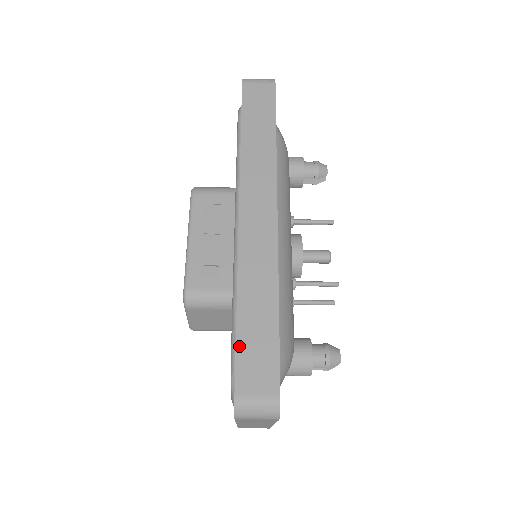
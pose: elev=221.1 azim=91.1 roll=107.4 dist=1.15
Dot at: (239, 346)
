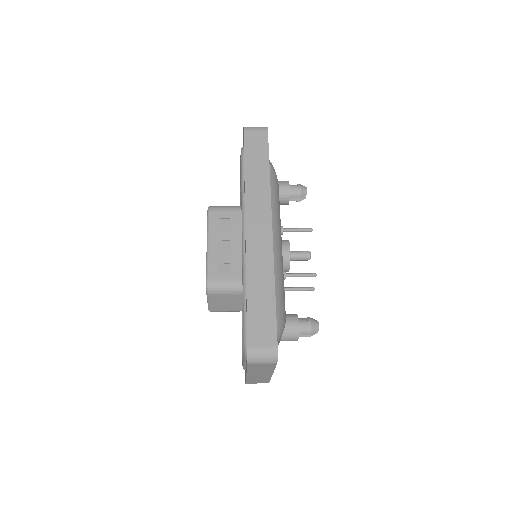
Dot at: (249, 316)
